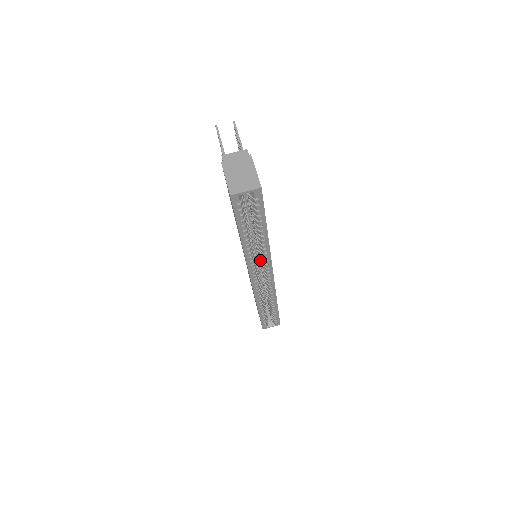
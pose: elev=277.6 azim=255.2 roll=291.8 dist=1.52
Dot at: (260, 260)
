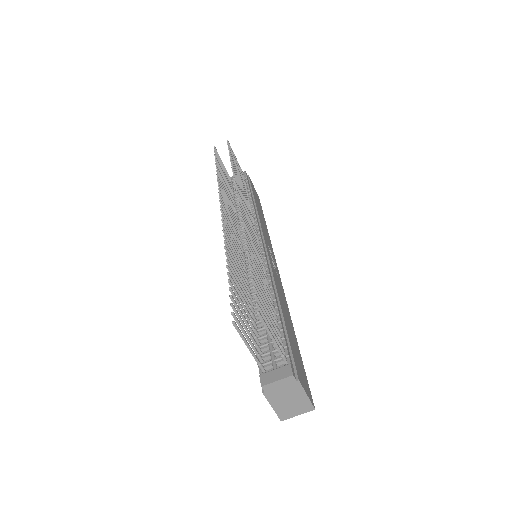
Dot at: occluded
